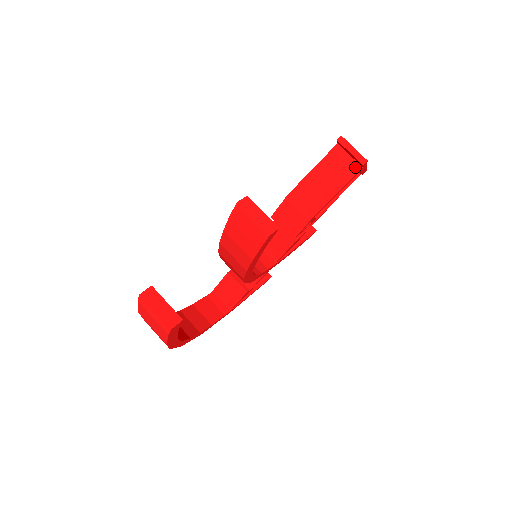
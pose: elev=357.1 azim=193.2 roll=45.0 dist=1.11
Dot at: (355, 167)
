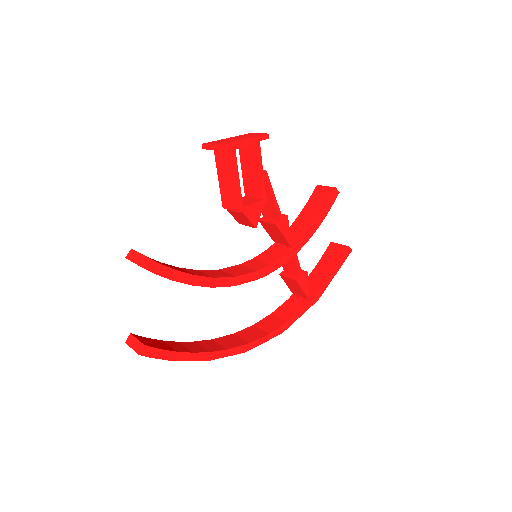
Dot at: (228, 152)
